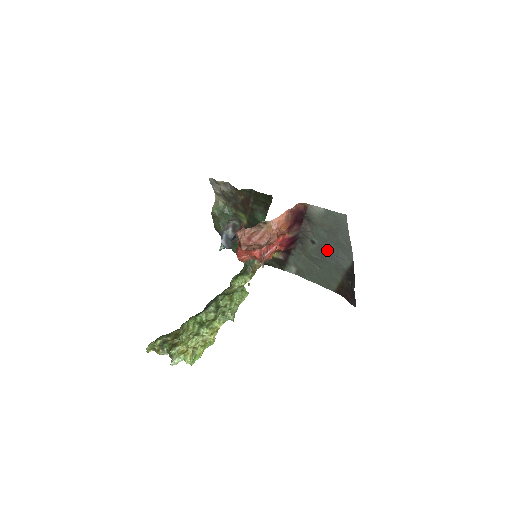
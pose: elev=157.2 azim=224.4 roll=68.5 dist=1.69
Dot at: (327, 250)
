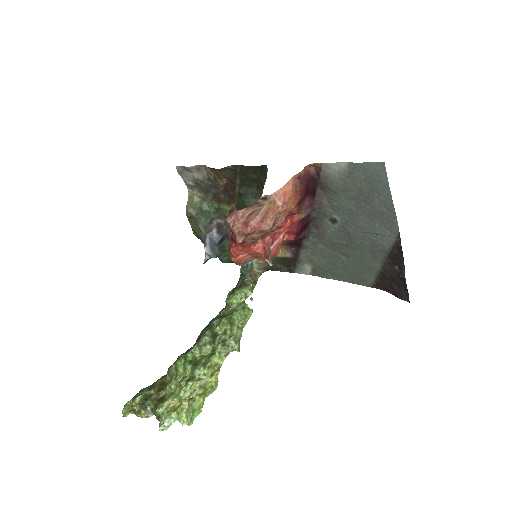
Dot at: (356, 227)
